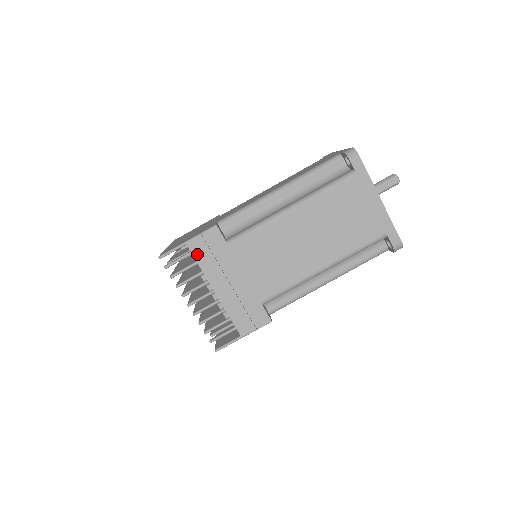
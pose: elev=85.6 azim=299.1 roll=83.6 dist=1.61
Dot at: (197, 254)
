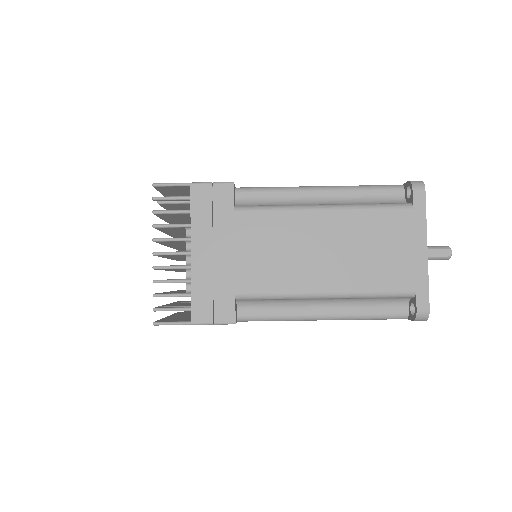
Dot at: (196, 202)
